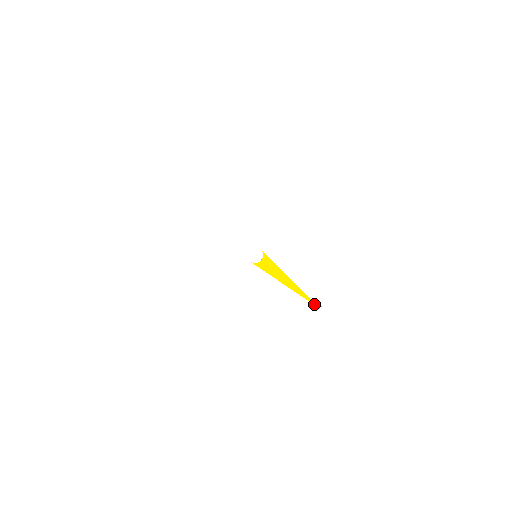
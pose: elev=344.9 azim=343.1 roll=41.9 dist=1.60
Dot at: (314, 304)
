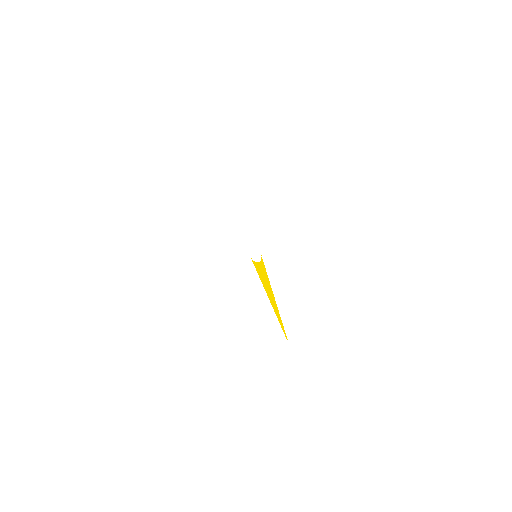
Dot at: (285, 334)
